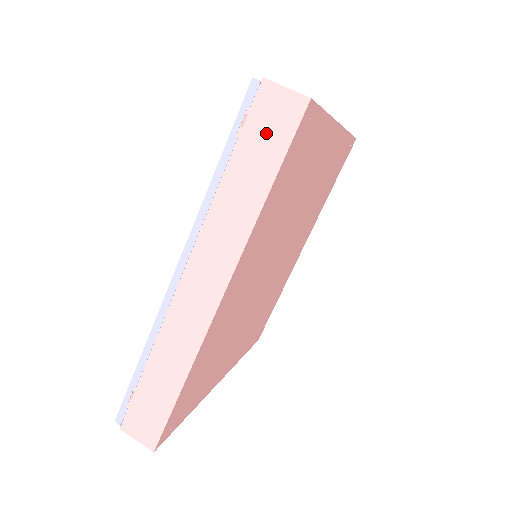
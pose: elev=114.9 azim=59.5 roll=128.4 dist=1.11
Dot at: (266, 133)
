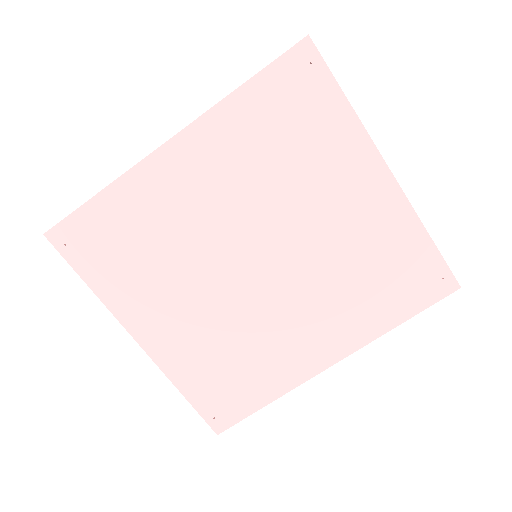
Dot at: occluded
